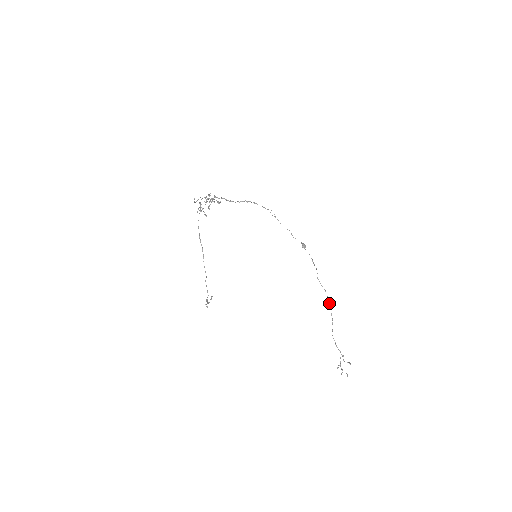
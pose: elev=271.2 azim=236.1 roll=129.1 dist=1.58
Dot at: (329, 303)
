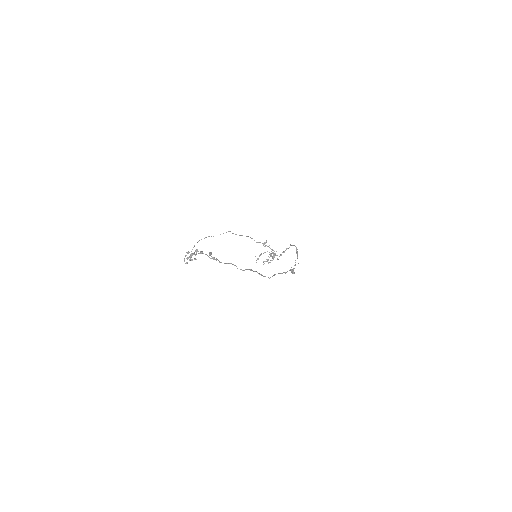
Dot at: occluded
